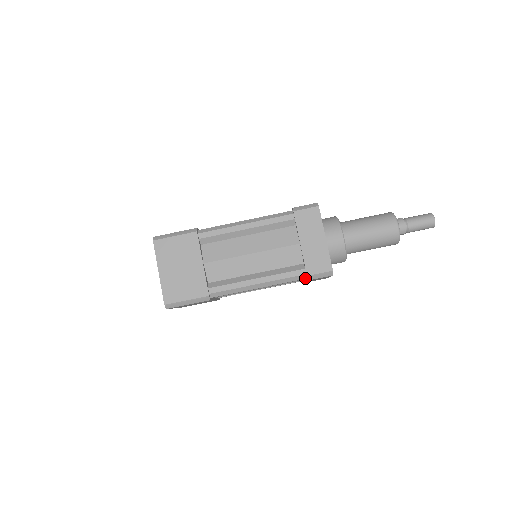
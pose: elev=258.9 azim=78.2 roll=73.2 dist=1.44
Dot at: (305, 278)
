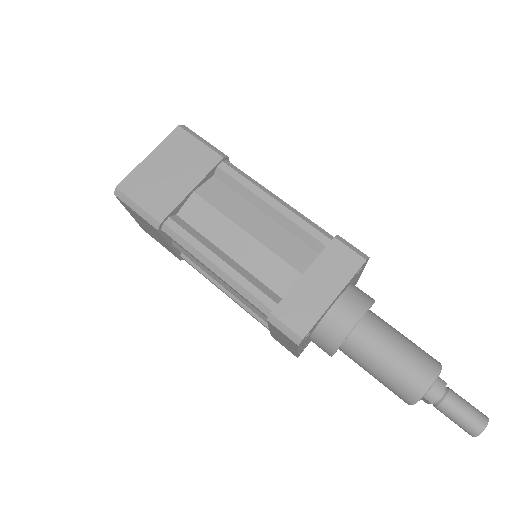
Dot at: (267, 315)
